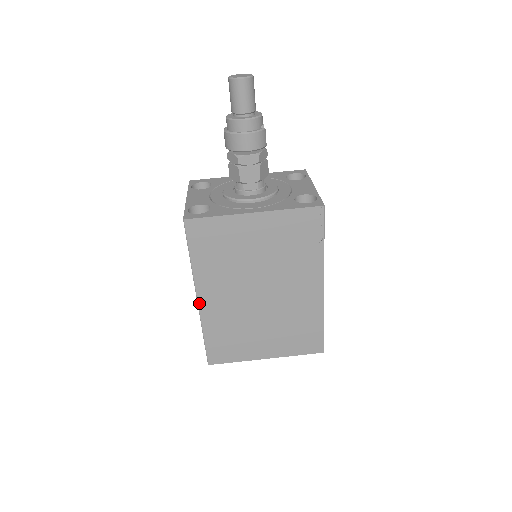
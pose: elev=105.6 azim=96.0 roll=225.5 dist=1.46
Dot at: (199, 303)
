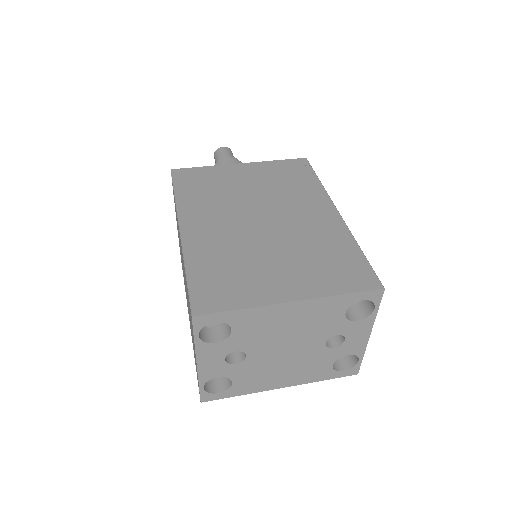
Dot at: (182, 233)
